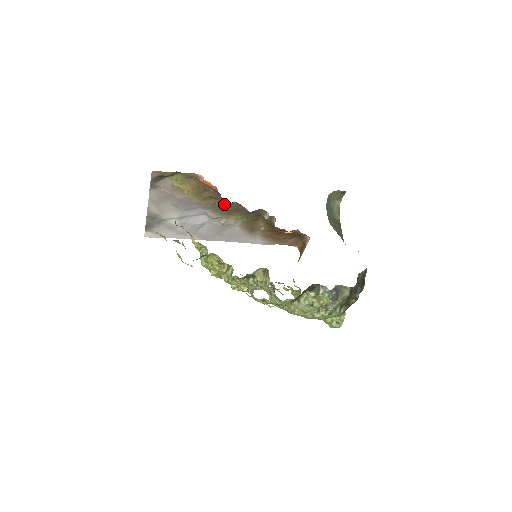
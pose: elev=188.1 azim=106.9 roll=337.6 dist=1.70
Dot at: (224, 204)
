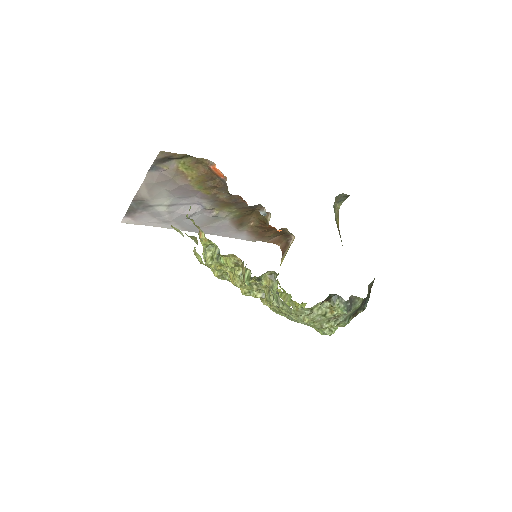
Dot at: (225, 195)
